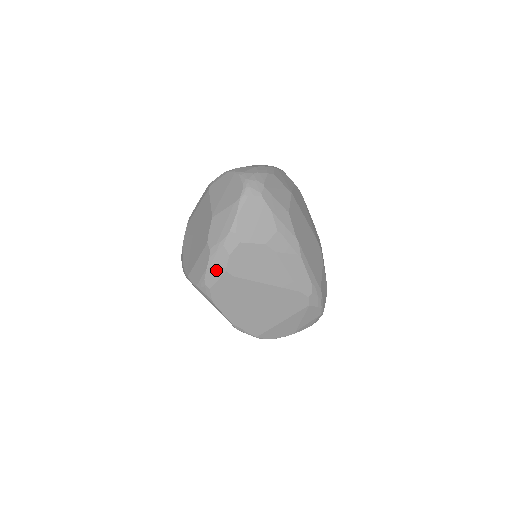
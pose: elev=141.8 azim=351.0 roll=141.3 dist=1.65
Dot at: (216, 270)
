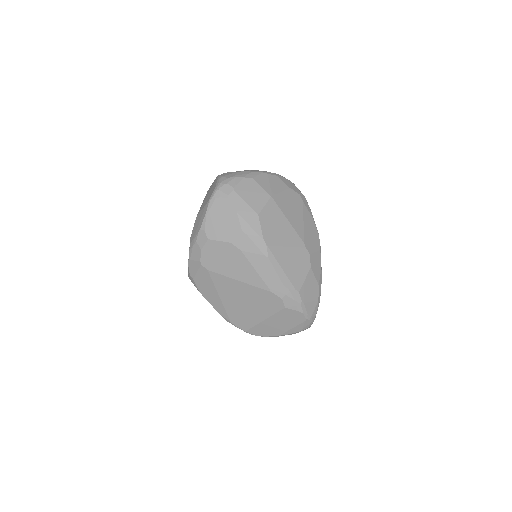
Dot at: (194, 263)
